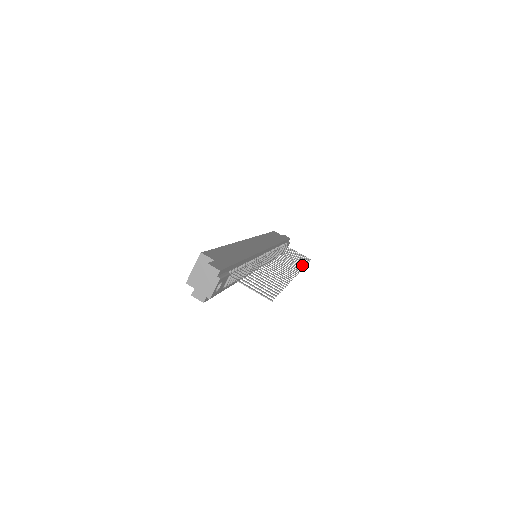
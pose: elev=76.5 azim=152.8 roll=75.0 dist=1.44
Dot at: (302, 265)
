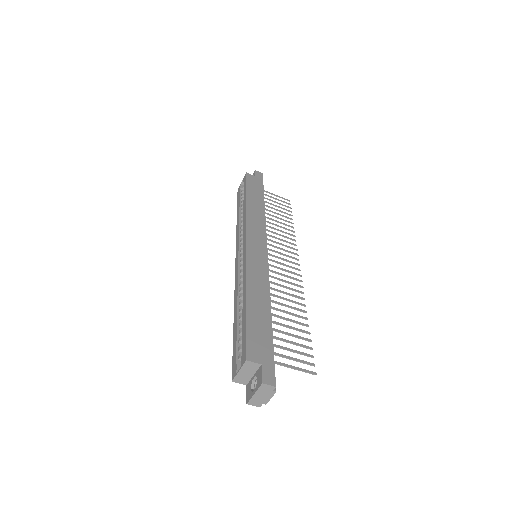
Dot at: (292, 231)
